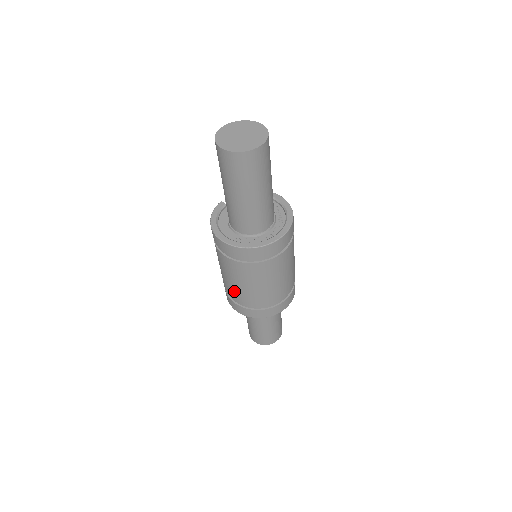
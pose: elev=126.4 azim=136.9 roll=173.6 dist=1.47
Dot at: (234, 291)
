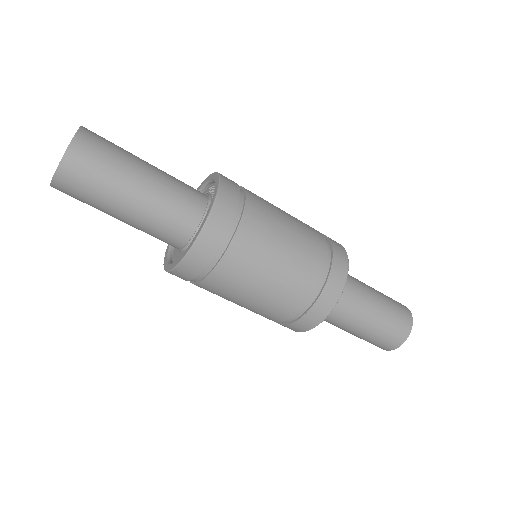
Dot at: (265, 311)
